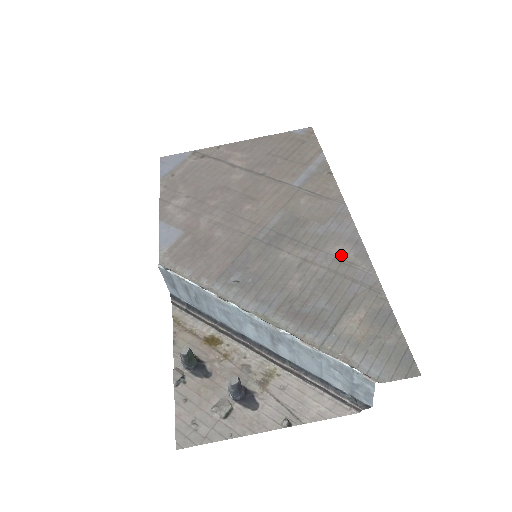
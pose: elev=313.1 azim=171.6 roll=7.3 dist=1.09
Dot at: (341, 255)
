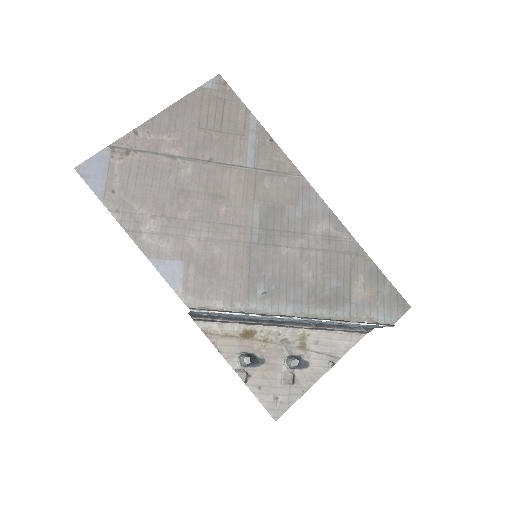
Dot at: (325, 233)
